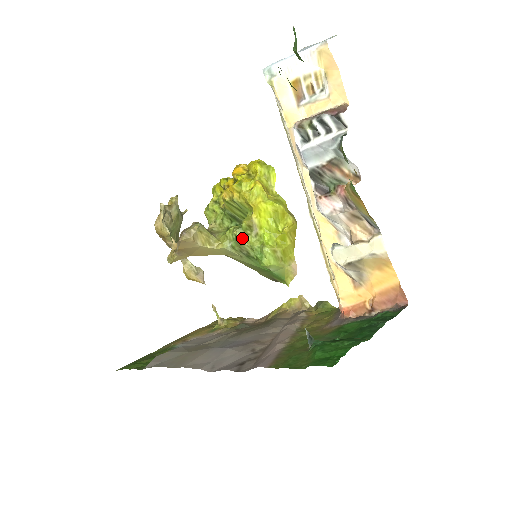
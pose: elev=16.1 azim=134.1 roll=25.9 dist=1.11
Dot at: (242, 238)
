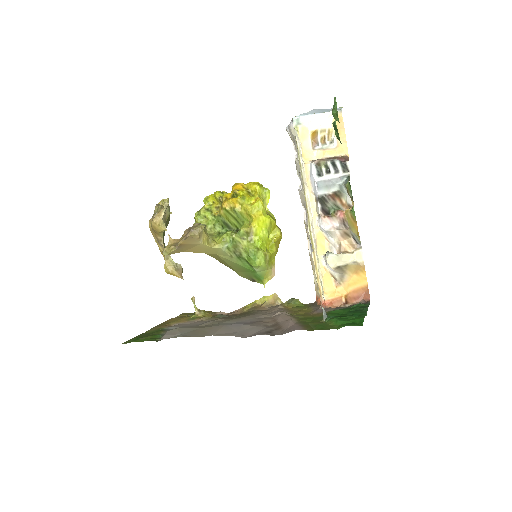
Dot at: (239, 241)
